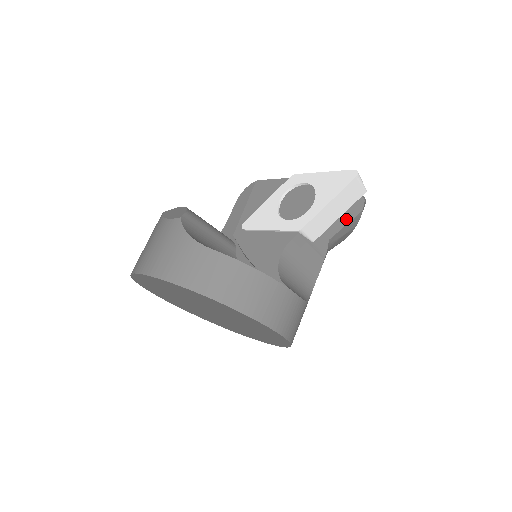
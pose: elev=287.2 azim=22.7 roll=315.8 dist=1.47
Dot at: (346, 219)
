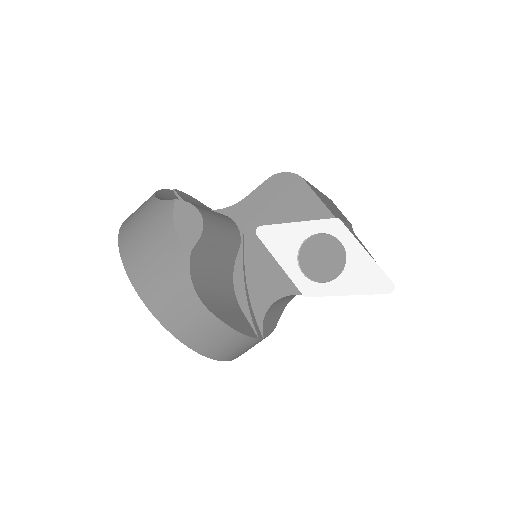
Dot at: occluded
